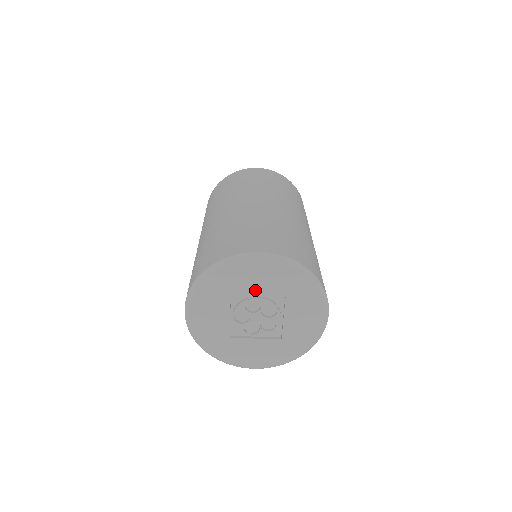
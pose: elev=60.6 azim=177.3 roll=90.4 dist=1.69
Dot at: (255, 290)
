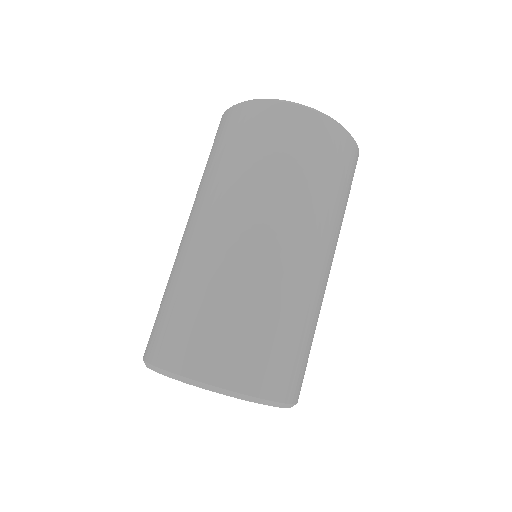
Dot at: occluded
